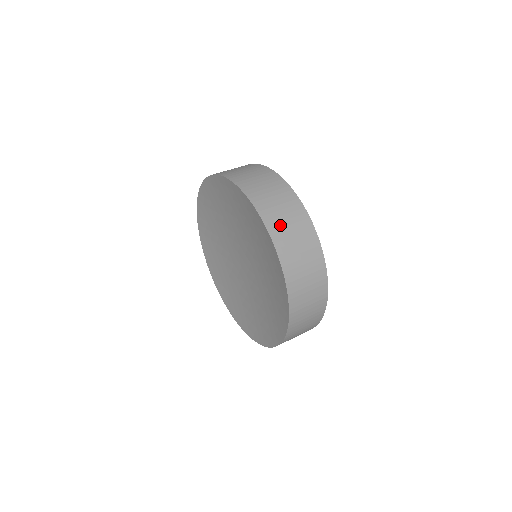
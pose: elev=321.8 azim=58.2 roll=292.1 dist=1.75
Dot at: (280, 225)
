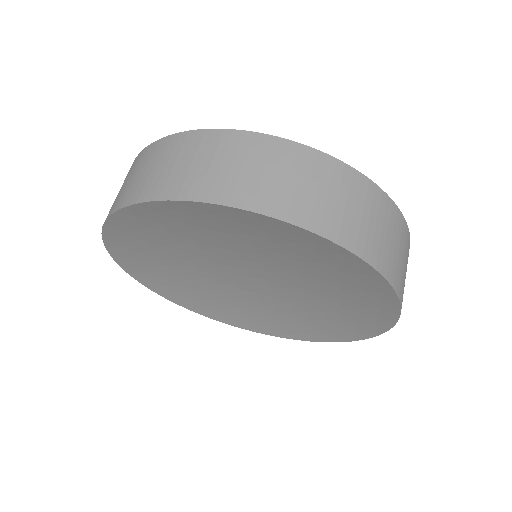
Dot at: (264, 189)
